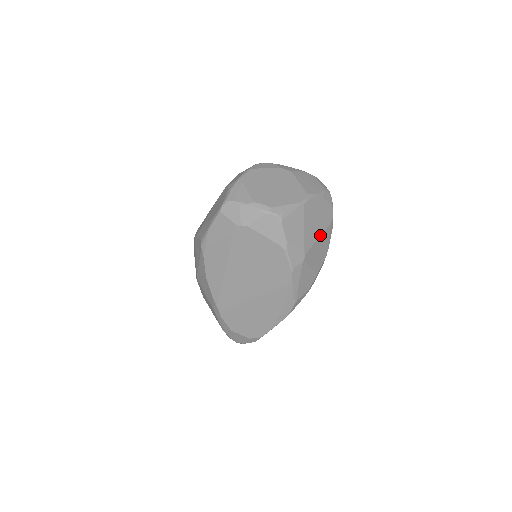
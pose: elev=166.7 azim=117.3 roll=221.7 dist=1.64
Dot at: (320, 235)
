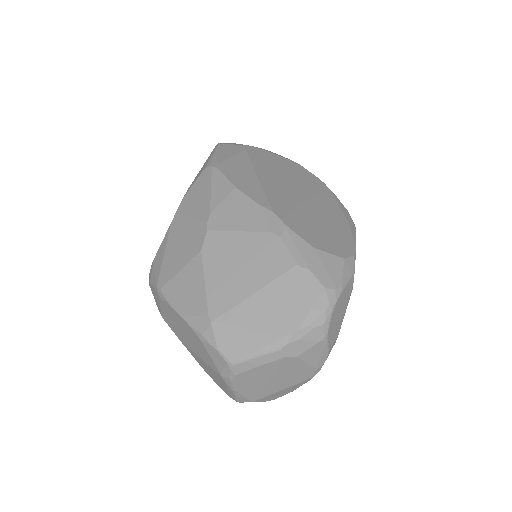
Dot at: occluded
